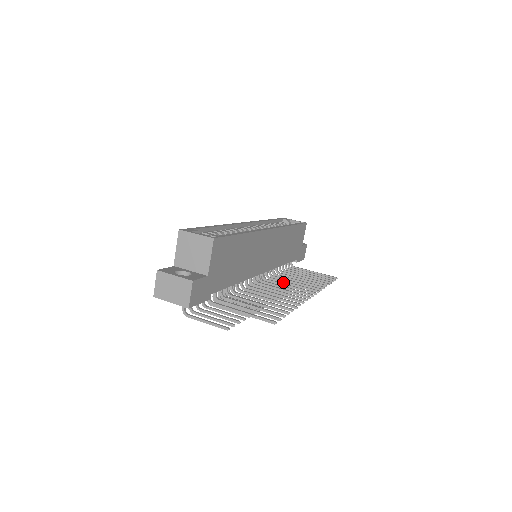
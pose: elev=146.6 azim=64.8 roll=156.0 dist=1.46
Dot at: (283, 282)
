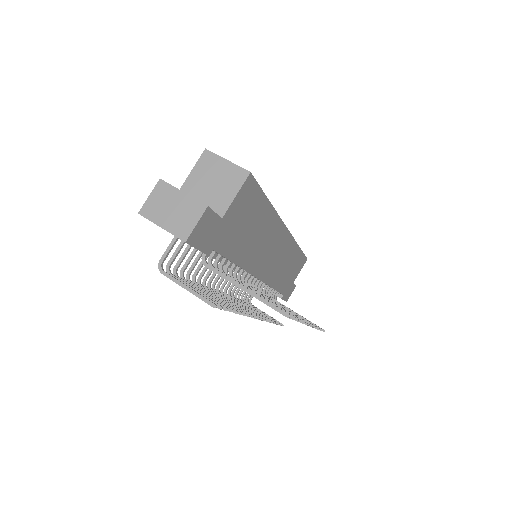
Dot at: occluded
